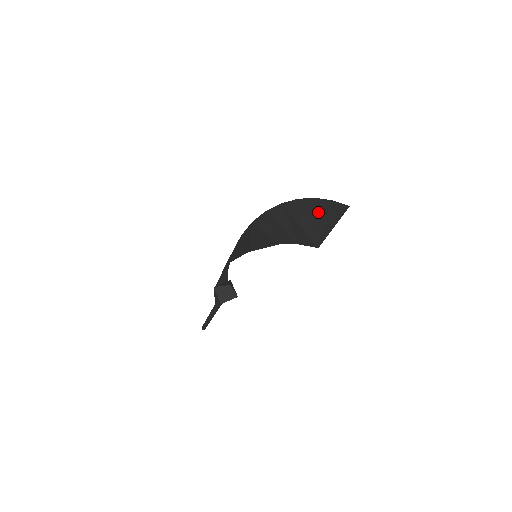
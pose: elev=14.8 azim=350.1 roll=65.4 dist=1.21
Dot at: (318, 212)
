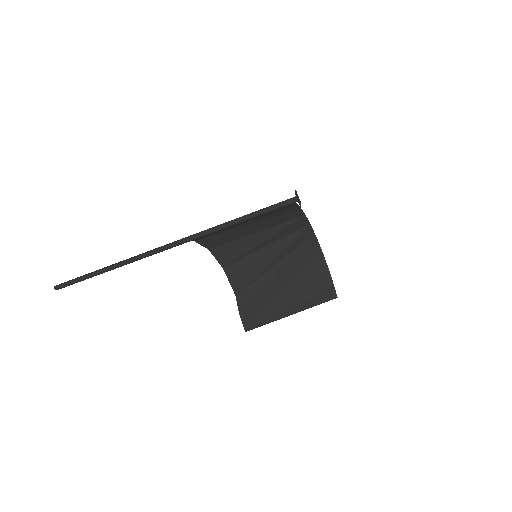
Dot at: (310, 287)
